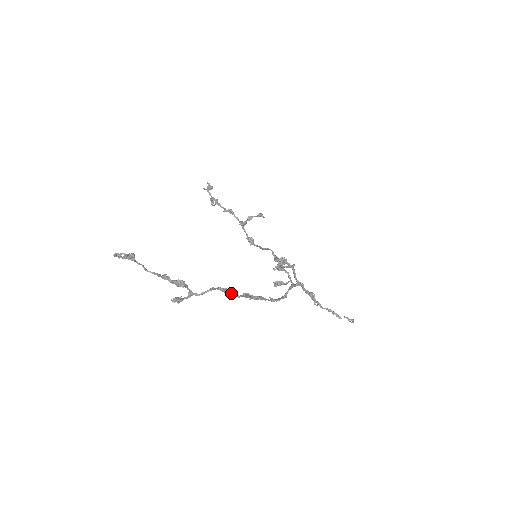
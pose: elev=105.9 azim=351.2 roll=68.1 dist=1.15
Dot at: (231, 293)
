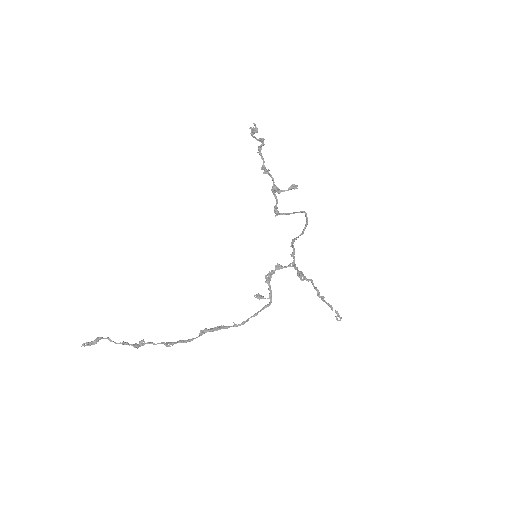
Dot at: (182, 341)
